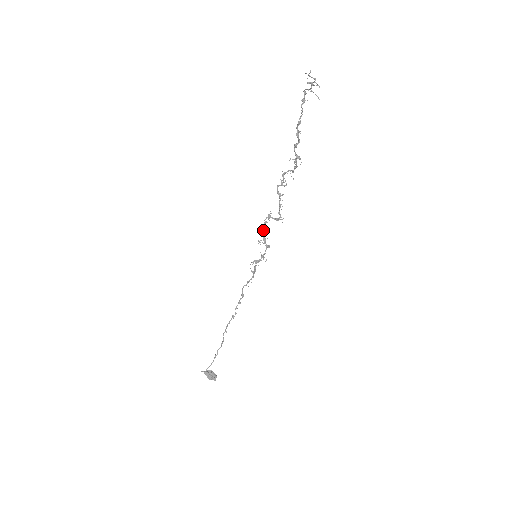
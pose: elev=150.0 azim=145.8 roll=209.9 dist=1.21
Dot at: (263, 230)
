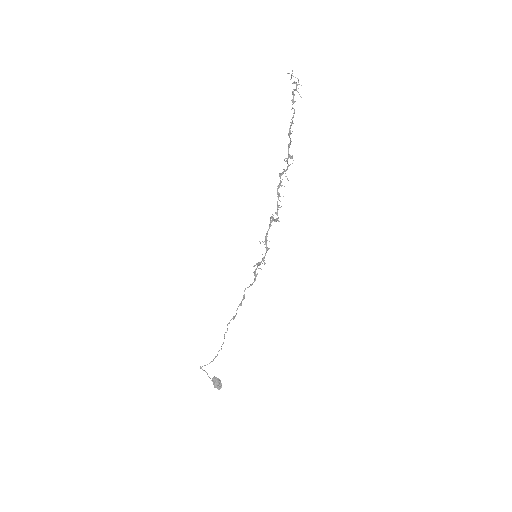
Dot at: (267, 232)
